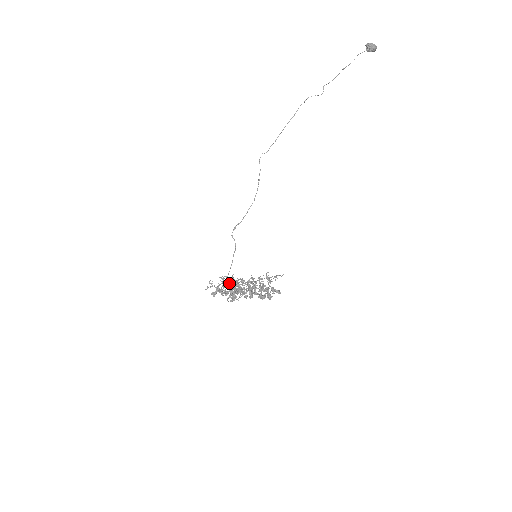
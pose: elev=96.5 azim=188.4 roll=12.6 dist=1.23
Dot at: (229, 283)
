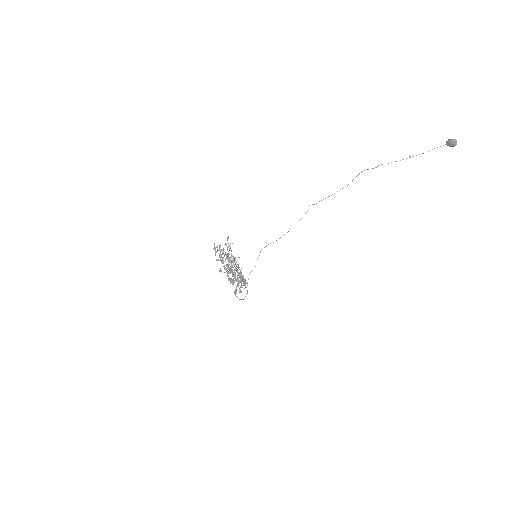
Dot at: (240, 279)
